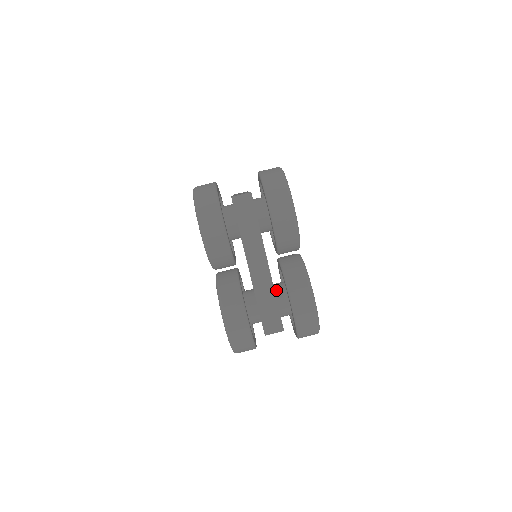
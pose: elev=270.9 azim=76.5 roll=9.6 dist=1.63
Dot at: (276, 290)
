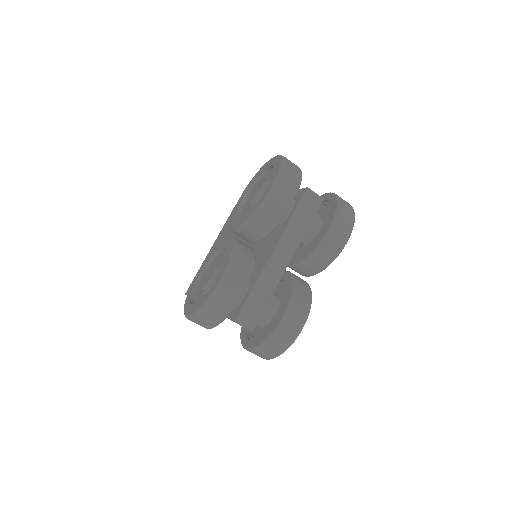
Dot at: occluded
